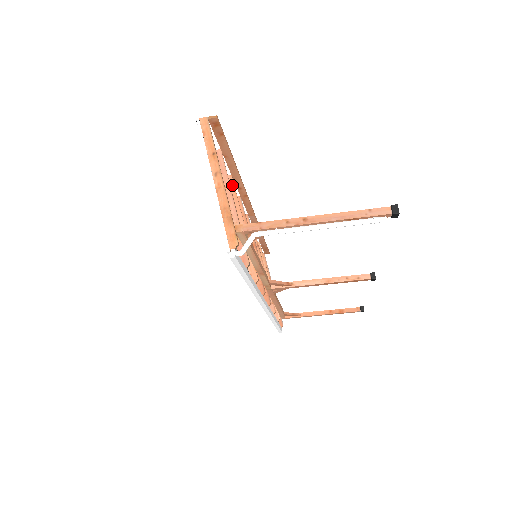
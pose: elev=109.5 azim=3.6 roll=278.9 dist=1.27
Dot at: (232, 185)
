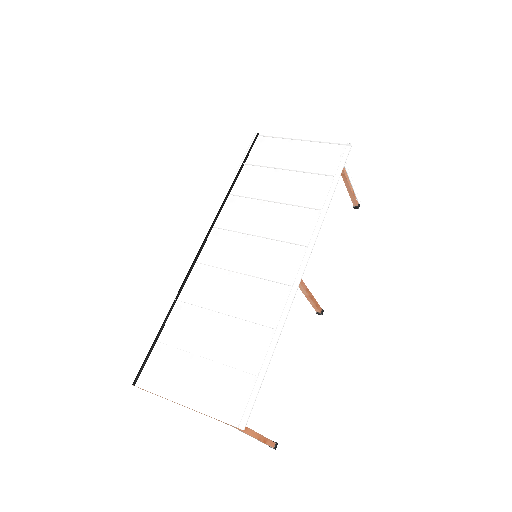
Dot at: occluded
